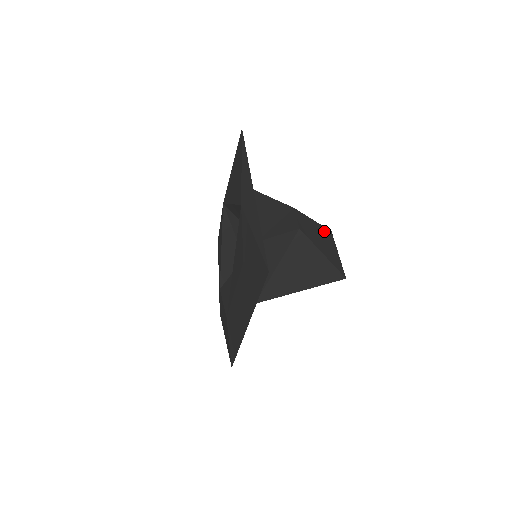
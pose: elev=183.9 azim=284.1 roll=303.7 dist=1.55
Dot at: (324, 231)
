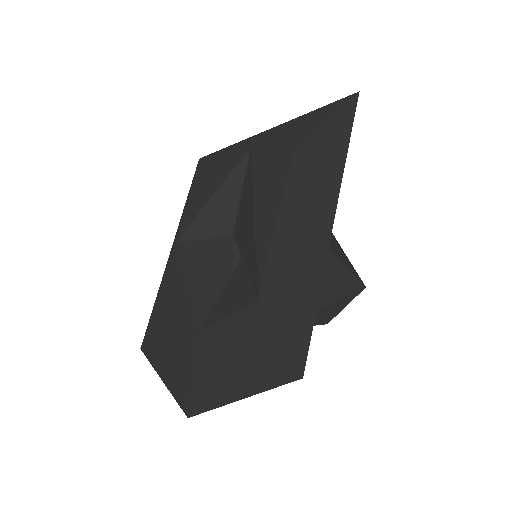
Dot at: occluded
